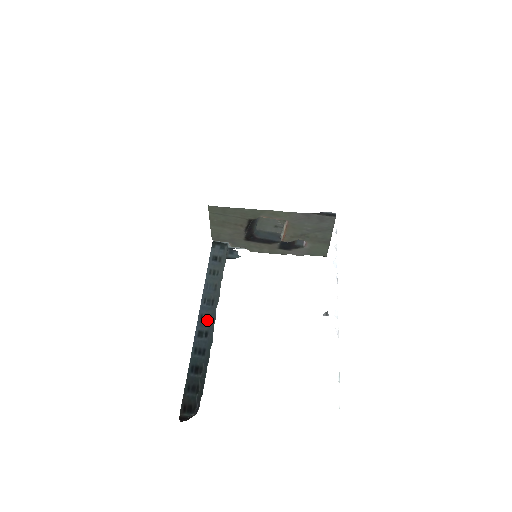
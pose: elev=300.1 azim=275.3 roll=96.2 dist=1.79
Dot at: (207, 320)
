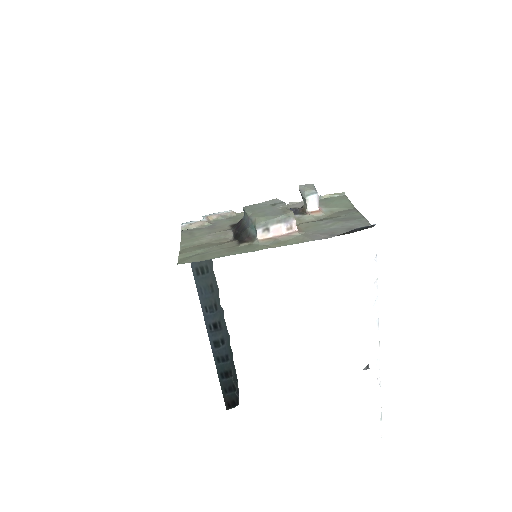
Dot at: (218, 328)
